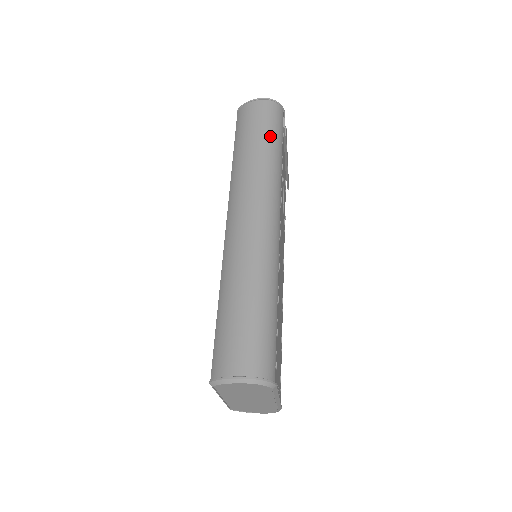
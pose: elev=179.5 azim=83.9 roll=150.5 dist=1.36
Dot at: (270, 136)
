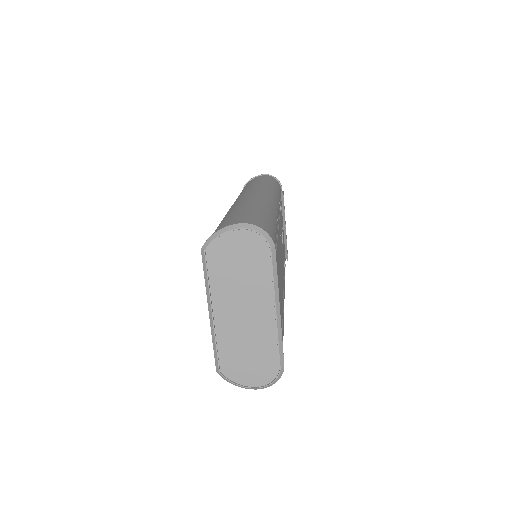
Dot at: (270, 181)
